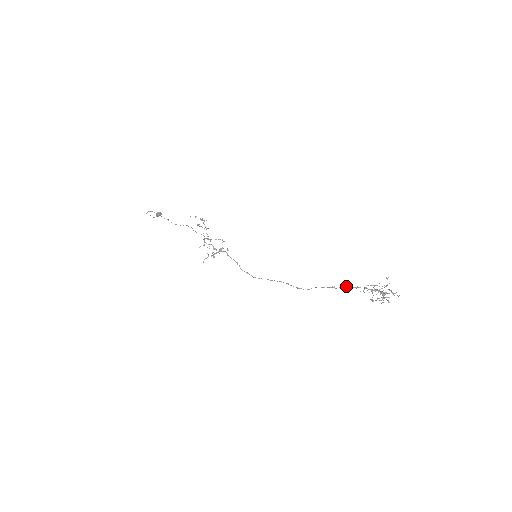
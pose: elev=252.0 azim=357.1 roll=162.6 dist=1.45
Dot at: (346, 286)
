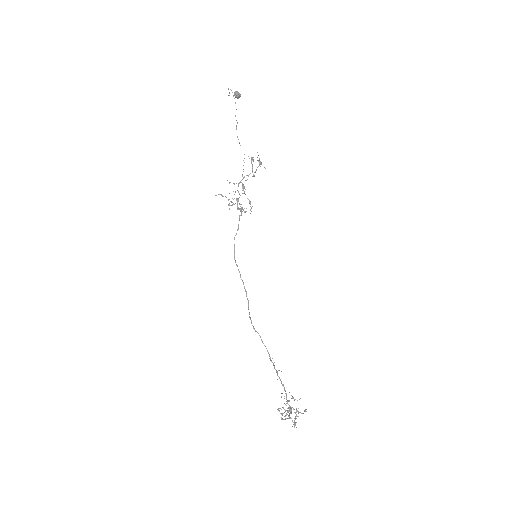
Dot at: (278, 370)
